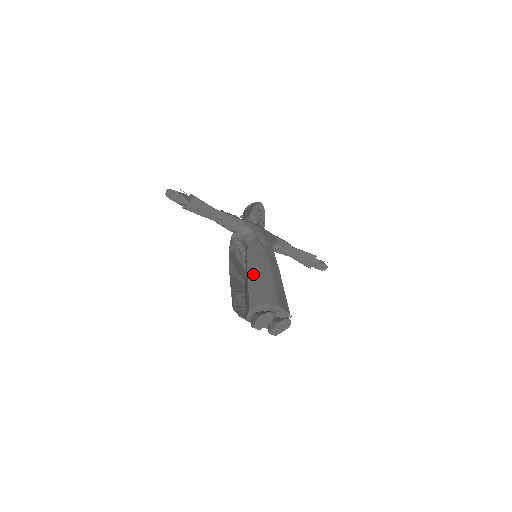
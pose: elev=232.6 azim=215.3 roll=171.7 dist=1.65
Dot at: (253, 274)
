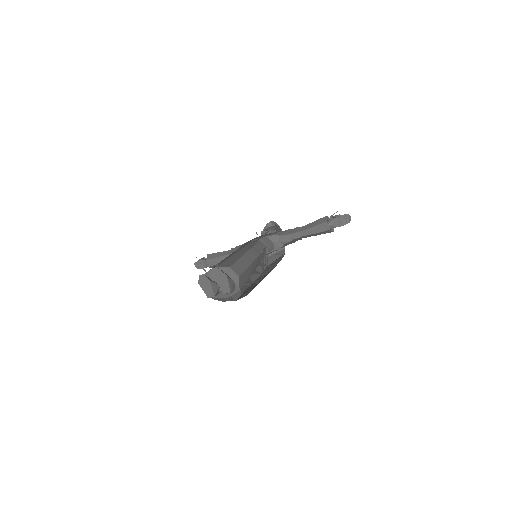
Dot at: occluded
